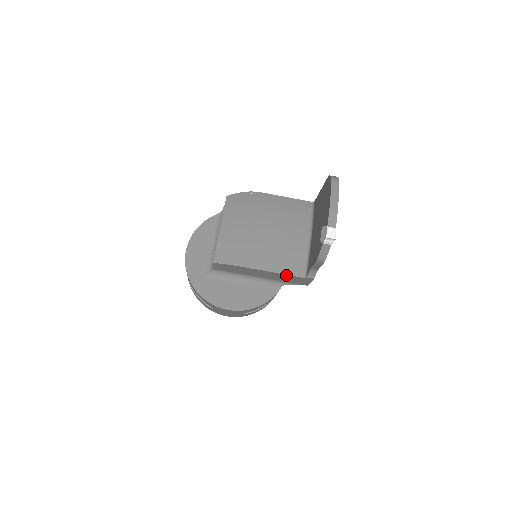
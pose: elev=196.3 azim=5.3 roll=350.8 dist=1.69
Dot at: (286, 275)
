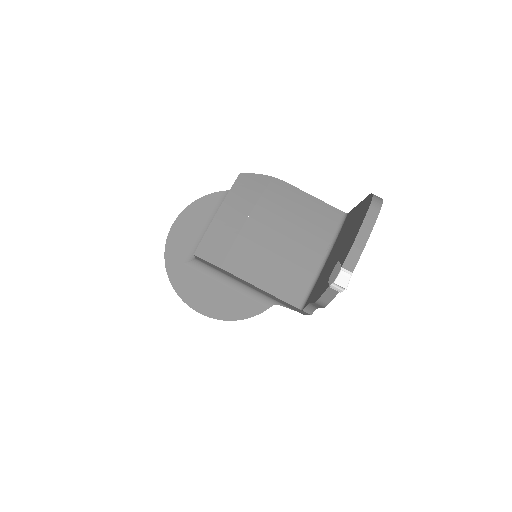
Dot at: (278, 298)
